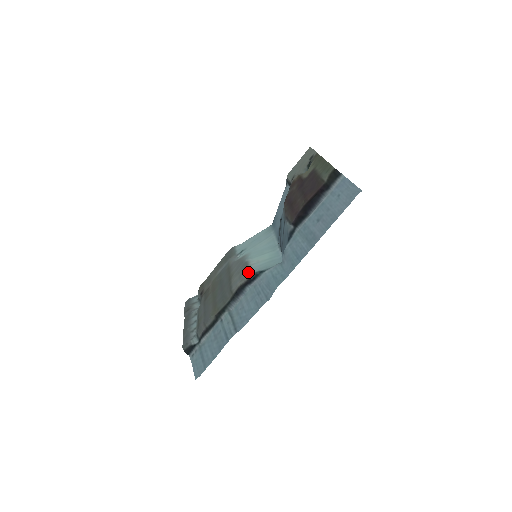
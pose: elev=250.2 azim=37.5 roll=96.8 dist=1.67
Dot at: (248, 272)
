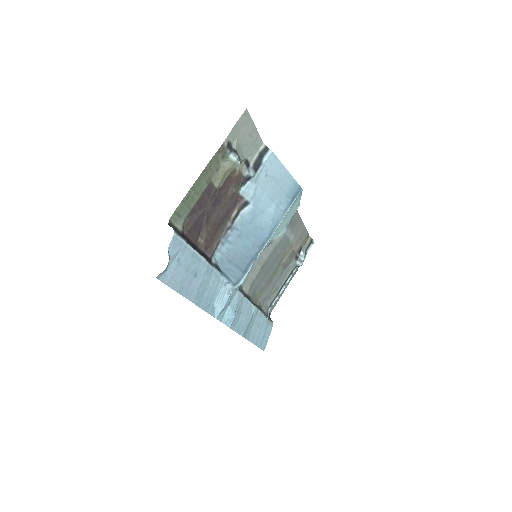
Dot at: occluded
